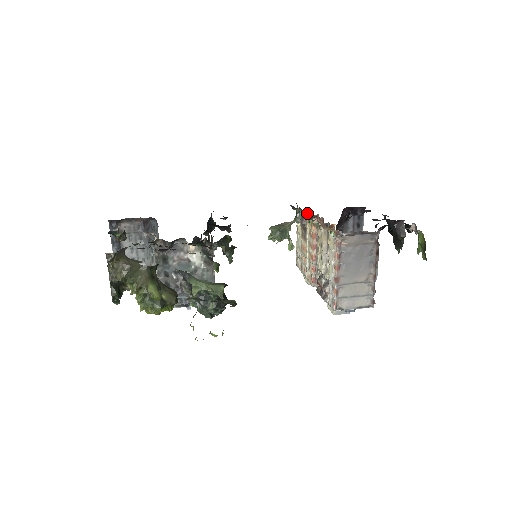
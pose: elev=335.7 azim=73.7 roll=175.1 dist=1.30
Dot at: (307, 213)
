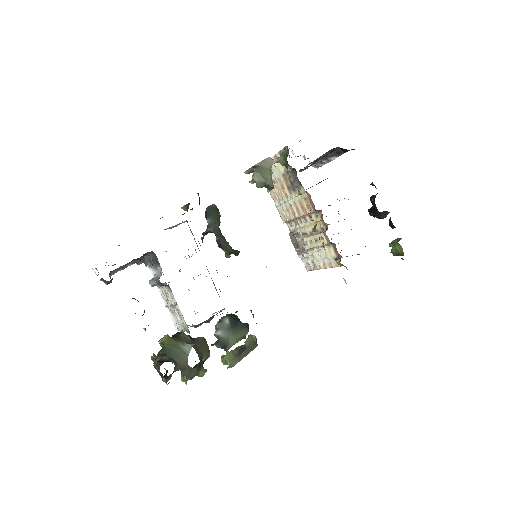
Dot at: (306, 191)
